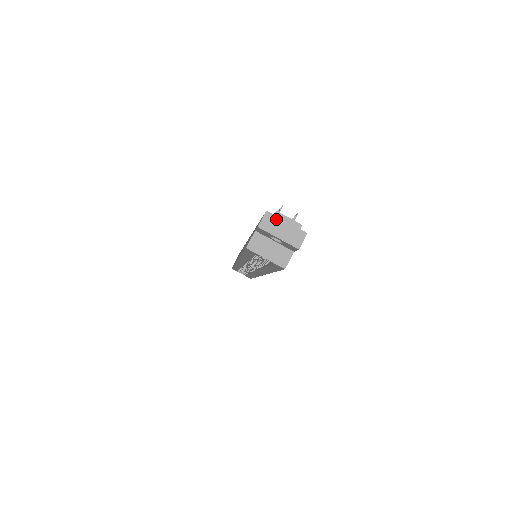
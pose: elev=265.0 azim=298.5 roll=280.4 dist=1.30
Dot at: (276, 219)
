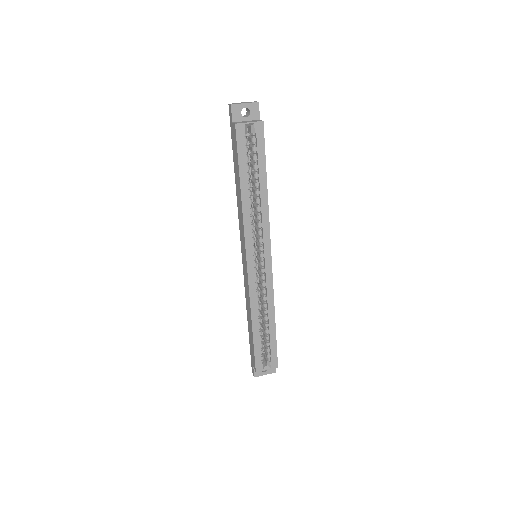
Dot at: (236, 103)
